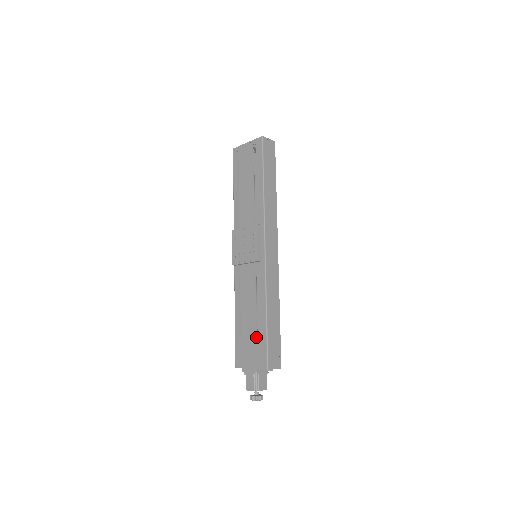
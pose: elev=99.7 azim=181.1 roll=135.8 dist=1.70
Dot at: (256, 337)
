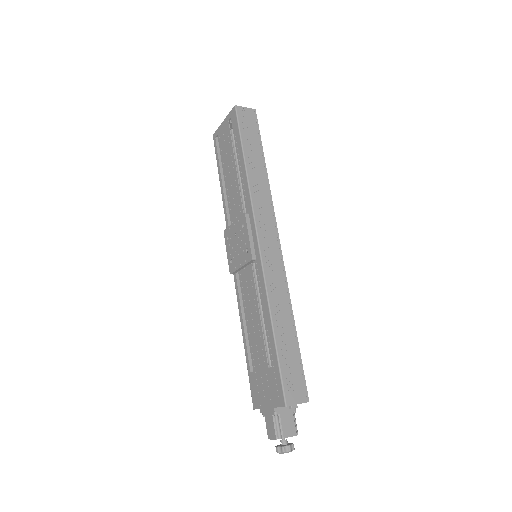
Dot at: (267, 362)
